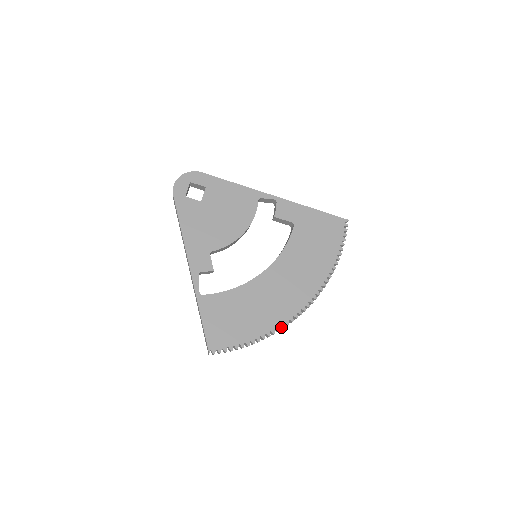
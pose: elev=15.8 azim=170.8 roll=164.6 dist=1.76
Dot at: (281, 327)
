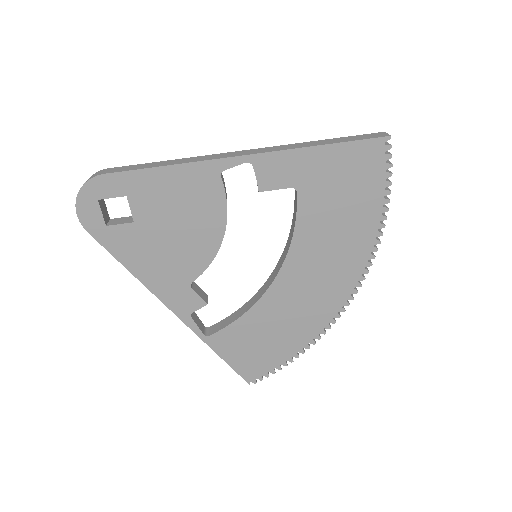
Dot at: (326, 326)
